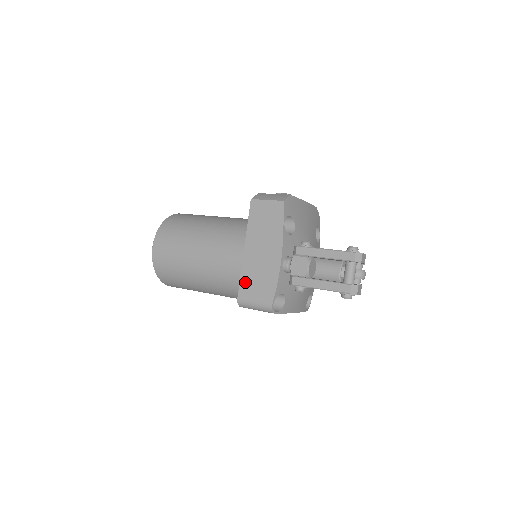
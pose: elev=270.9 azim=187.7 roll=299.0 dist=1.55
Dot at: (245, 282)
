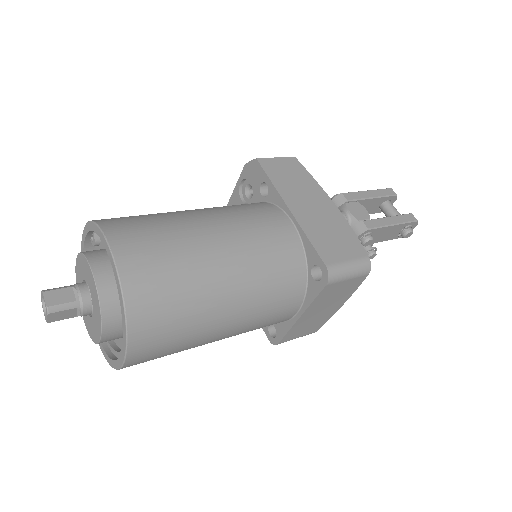
Dot at: (320, 243)
